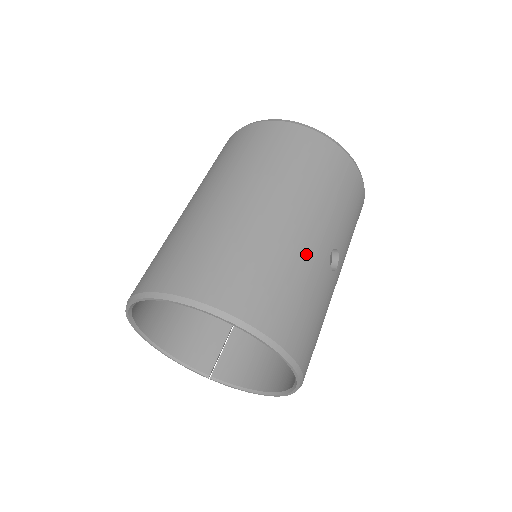
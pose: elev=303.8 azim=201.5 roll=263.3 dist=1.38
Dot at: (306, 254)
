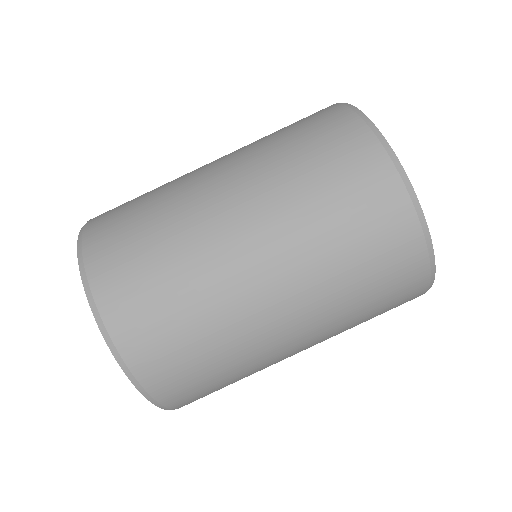
Dot at: occluded
